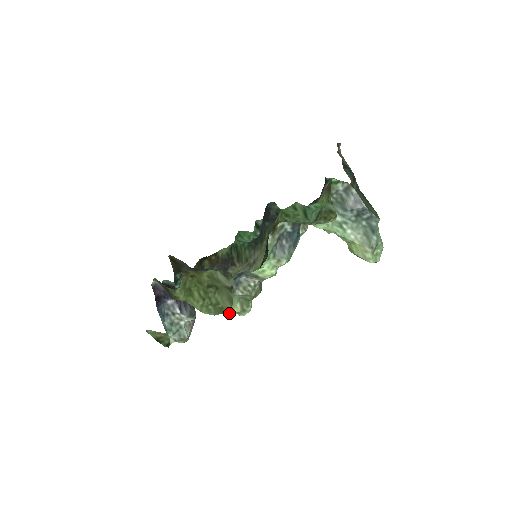
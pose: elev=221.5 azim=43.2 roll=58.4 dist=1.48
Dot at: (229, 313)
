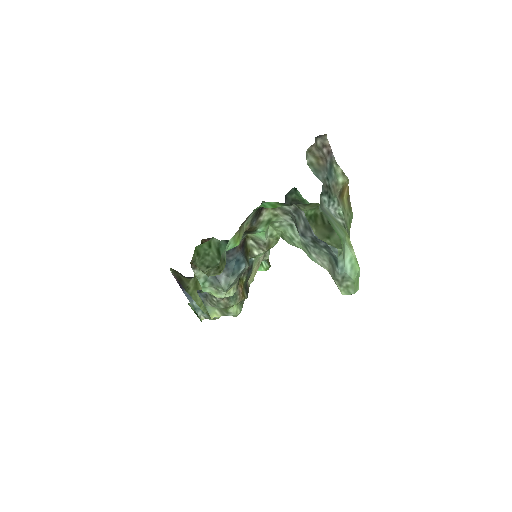
Dot at: (211, 317)
